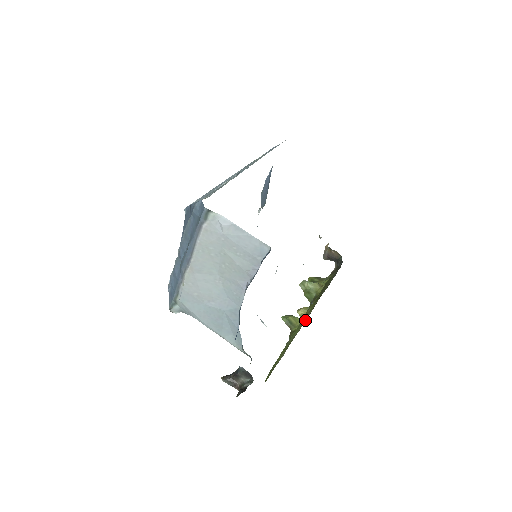
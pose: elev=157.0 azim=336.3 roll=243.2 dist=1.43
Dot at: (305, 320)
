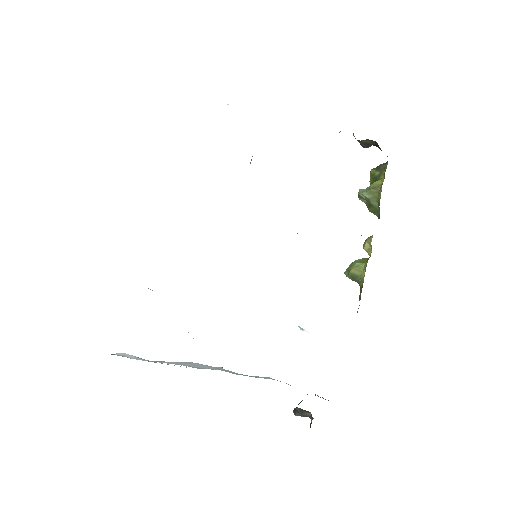
Dot at: occluded
